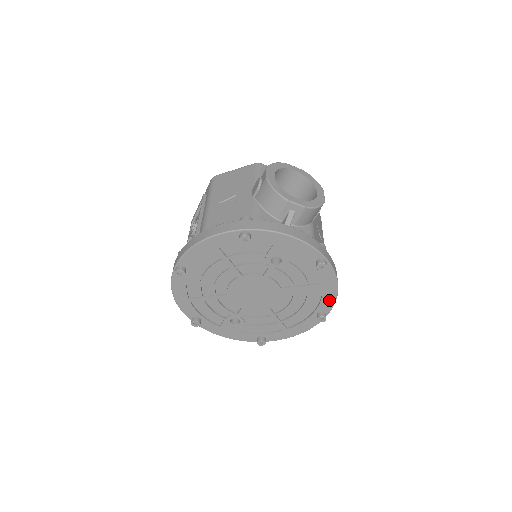
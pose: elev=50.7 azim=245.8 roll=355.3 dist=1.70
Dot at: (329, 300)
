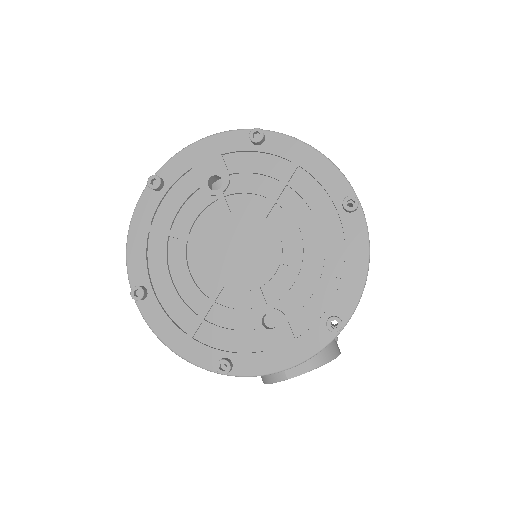
Dot at: (329, 175)
